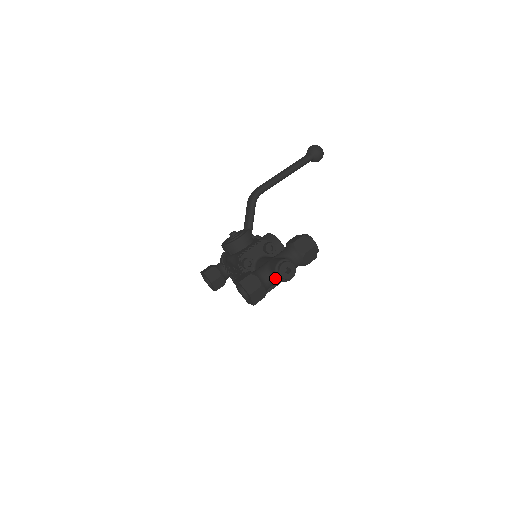
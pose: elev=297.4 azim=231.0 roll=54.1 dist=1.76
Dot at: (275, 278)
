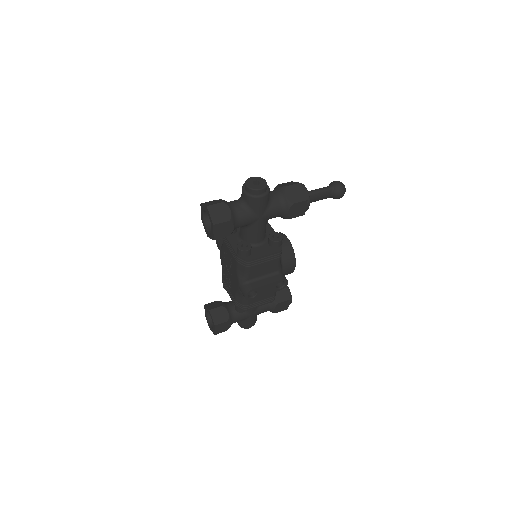
Dot at: (244, 200)
